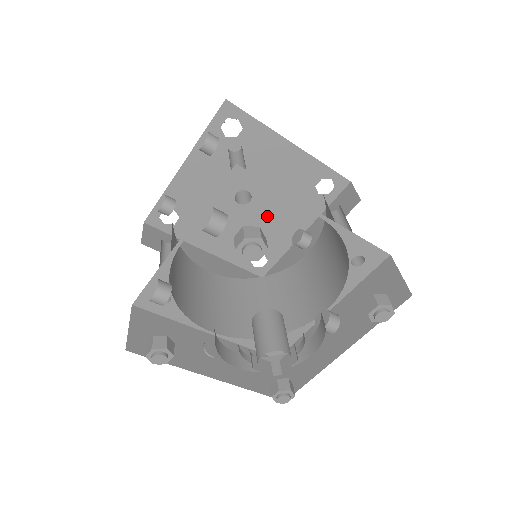
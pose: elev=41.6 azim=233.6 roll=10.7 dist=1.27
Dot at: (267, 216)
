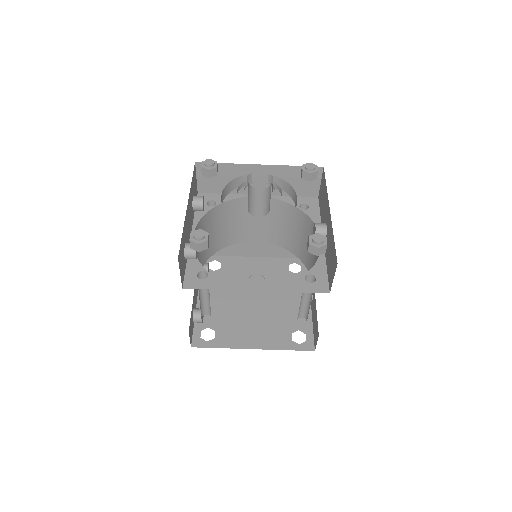
Dot at: (275, 302)
